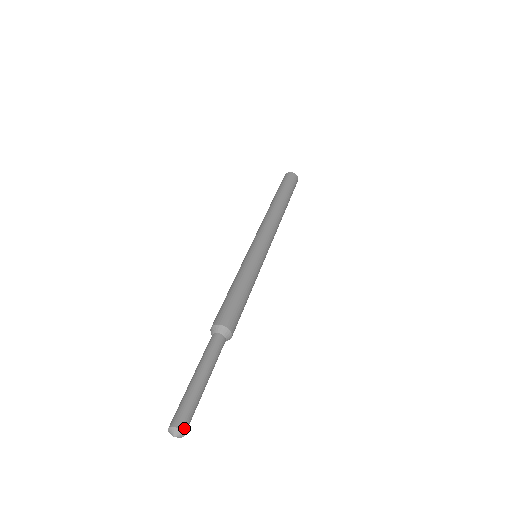
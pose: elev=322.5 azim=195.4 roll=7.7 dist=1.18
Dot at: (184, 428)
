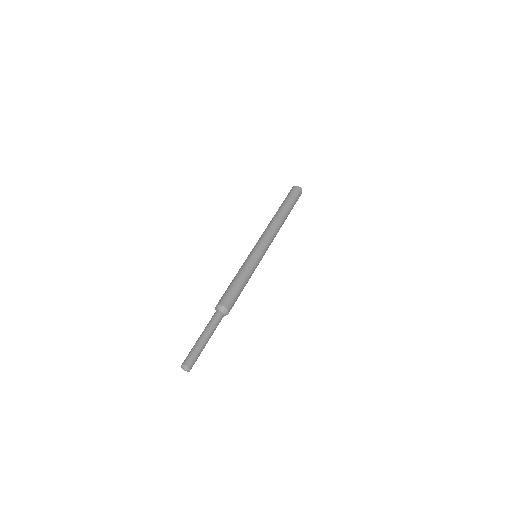
Dot at: (186, 364)
